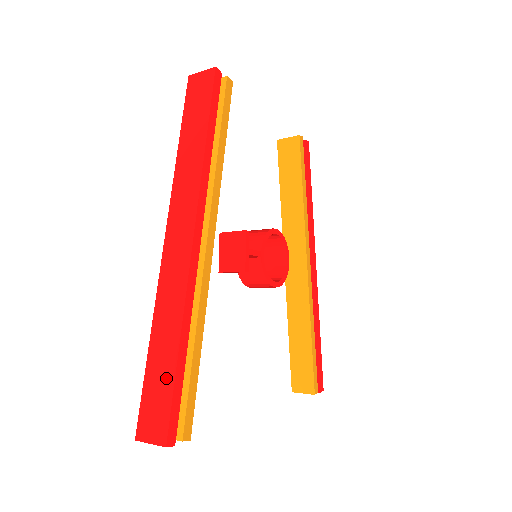
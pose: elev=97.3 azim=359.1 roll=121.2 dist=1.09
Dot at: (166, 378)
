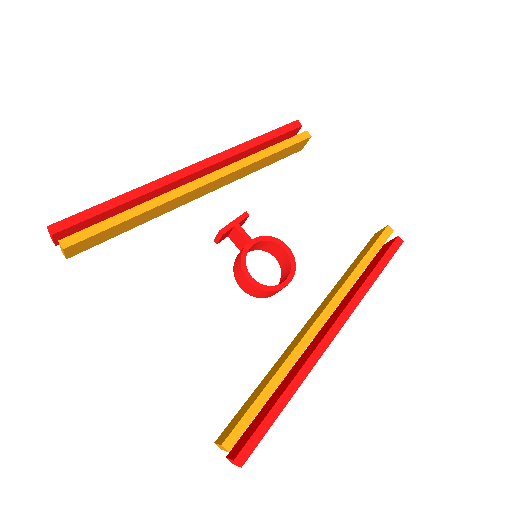
Dot at: occluded
